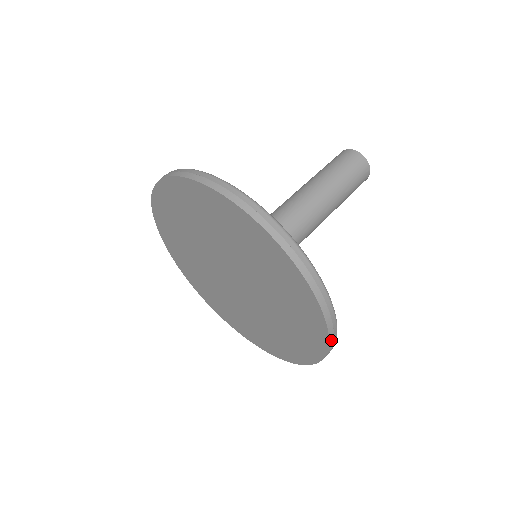
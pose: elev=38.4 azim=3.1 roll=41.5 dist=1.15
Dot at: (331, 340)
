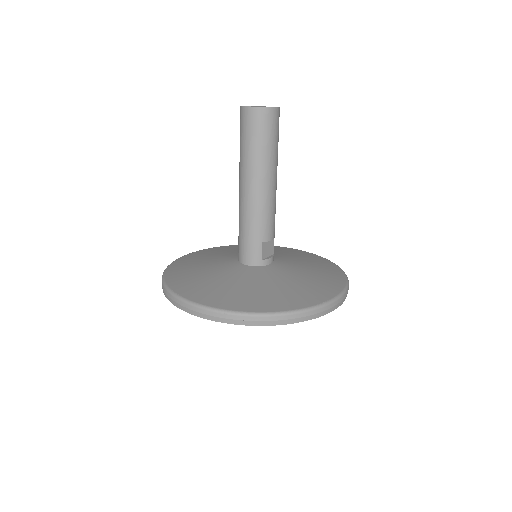
Dot at: (336, 307)
